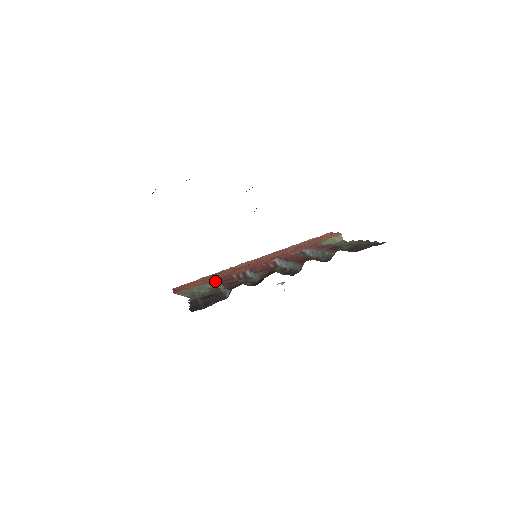
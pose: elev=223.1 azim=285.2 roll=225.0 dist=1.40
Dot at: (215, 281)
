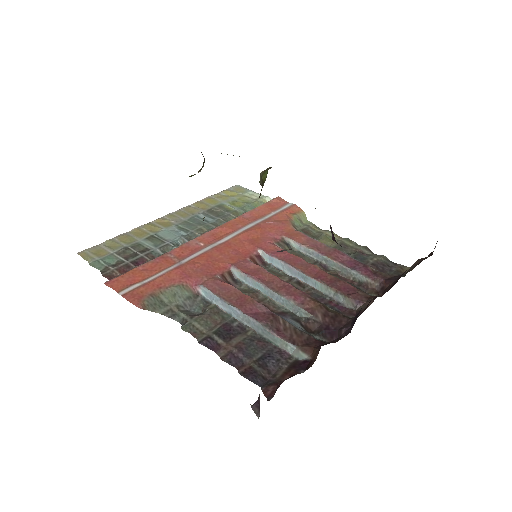
Dot at: (192, 283)
